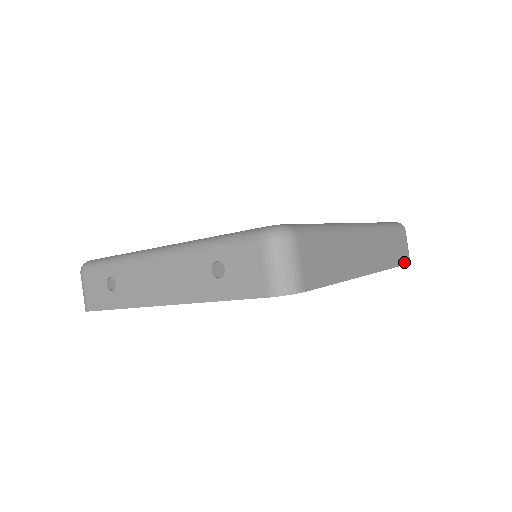
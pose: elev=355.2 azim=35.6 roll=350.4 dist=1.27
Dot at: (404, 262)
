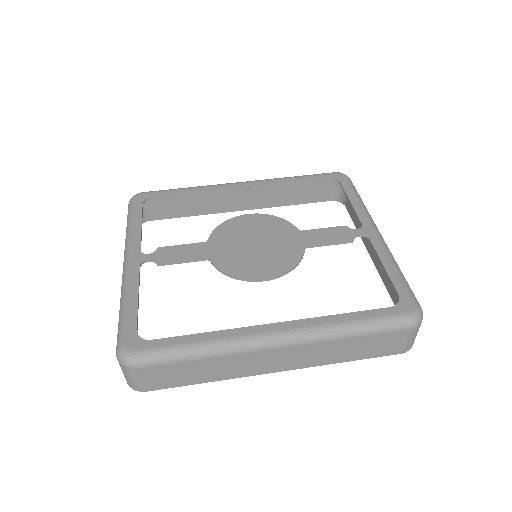
Dot at: (384, 354)
